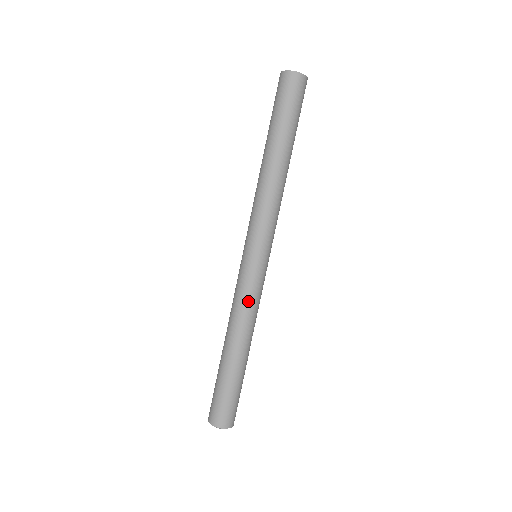
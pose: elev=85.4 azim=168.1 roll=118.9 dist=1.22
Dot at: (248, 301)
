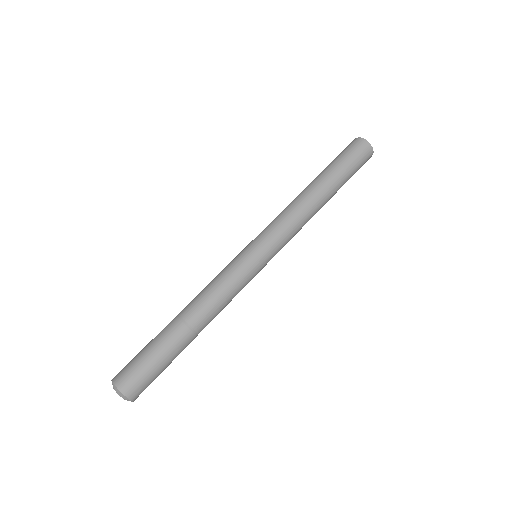
Dot at: (233, 291)
